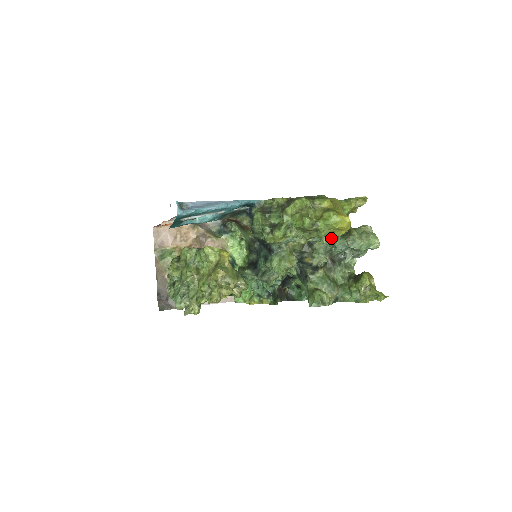
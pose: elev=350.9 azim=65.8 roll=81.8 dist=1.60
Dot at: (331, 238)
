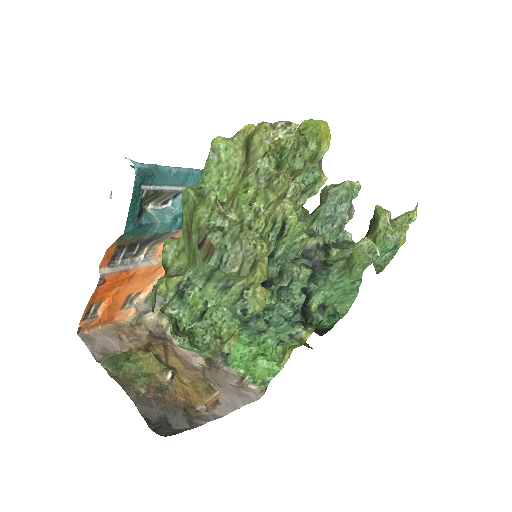
Dot at: occluded
